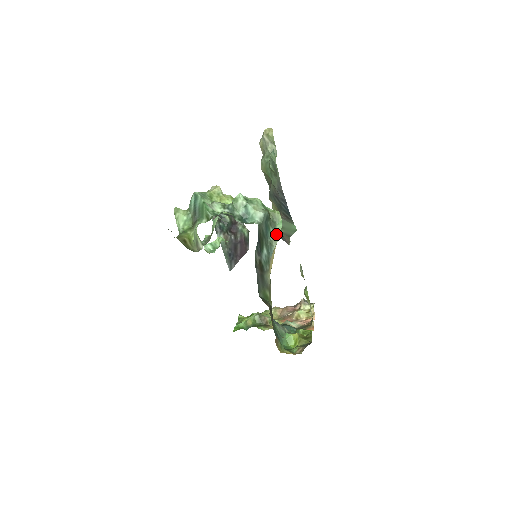
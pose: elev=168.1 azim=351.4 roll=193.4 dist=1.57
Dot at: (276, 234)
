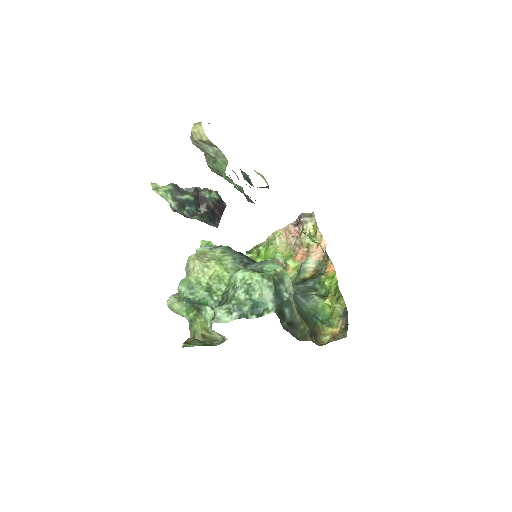
Dot at: (288, 289)
